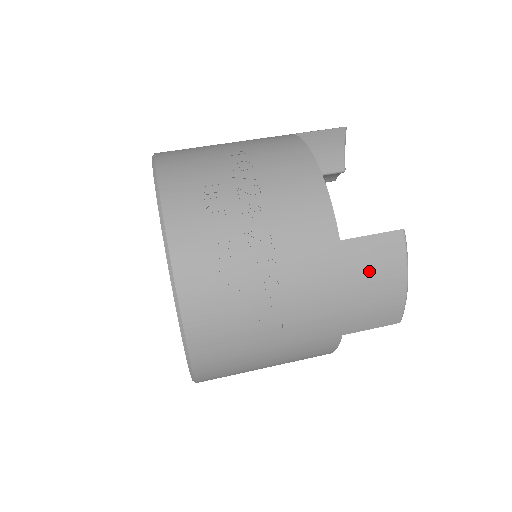
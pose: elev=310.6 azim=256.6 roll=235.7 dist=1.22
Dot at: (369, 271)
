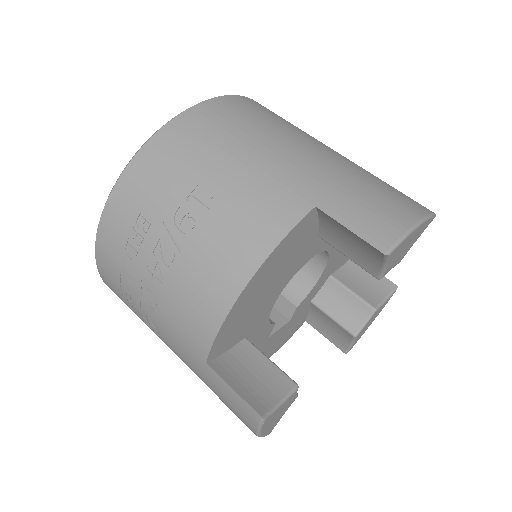
Dot at: (224, 399)
